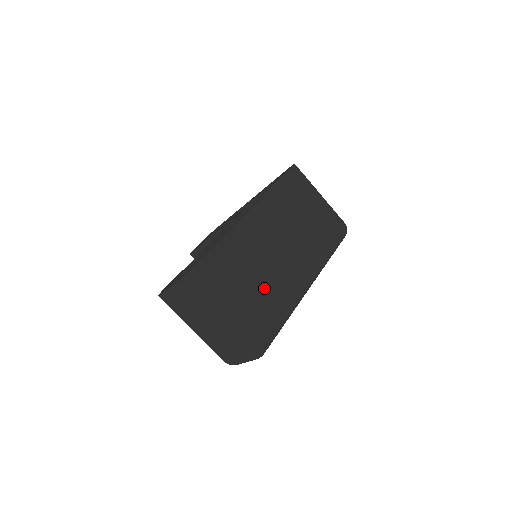
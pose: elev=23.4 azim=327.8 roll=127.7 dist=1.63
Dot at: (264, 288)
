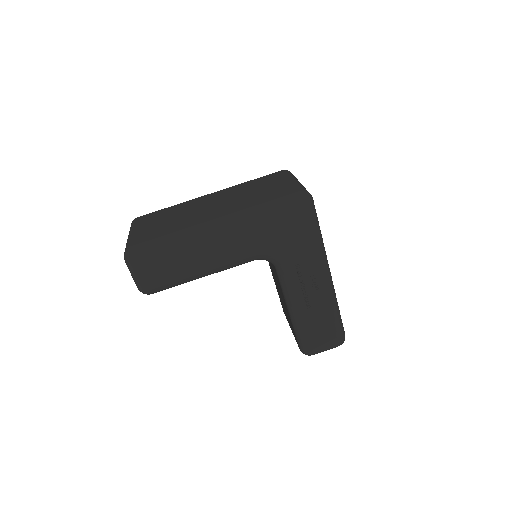
Dot at: (171, 223)
